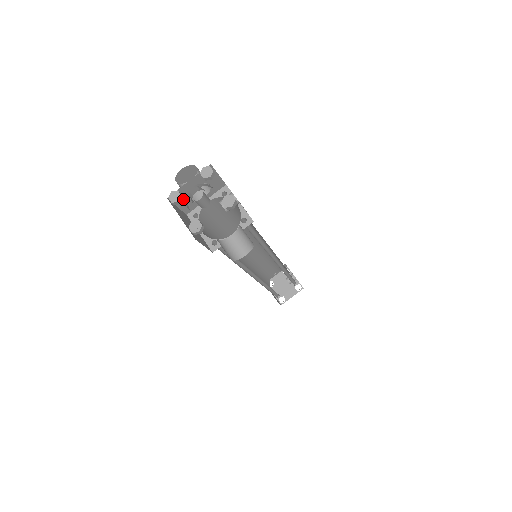
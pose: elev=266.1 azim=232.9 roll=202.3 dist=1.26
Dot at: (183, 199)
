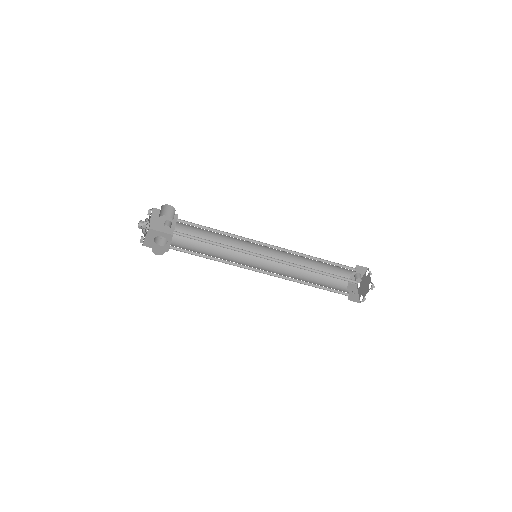
Dot at: (154, 245)
